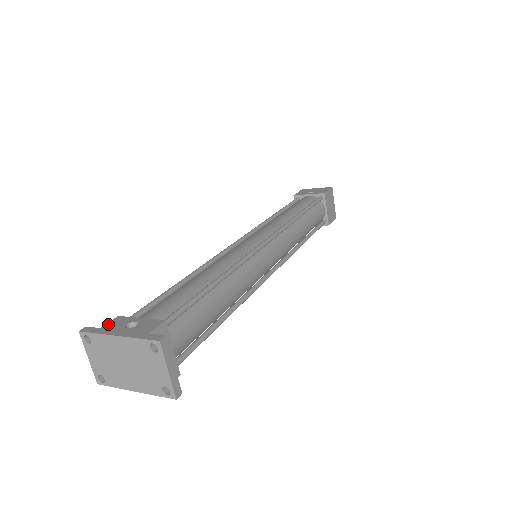
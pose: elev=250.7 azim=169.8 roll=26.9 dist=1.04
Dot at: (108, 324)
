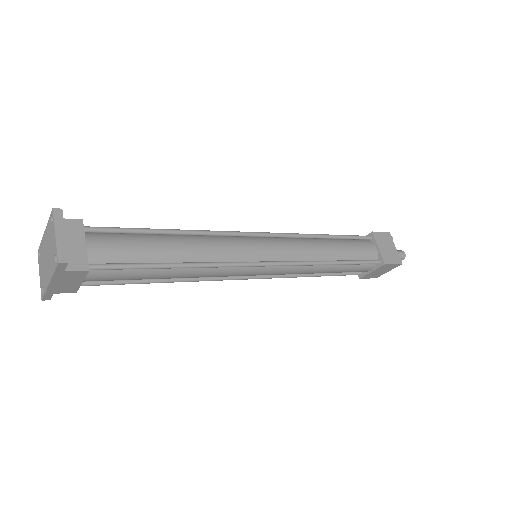
Dot at: occluded
